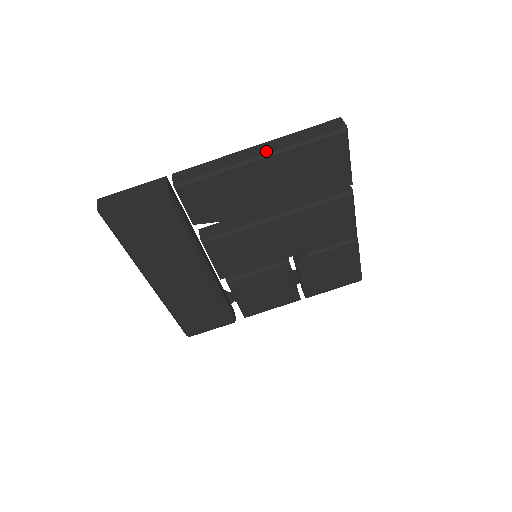
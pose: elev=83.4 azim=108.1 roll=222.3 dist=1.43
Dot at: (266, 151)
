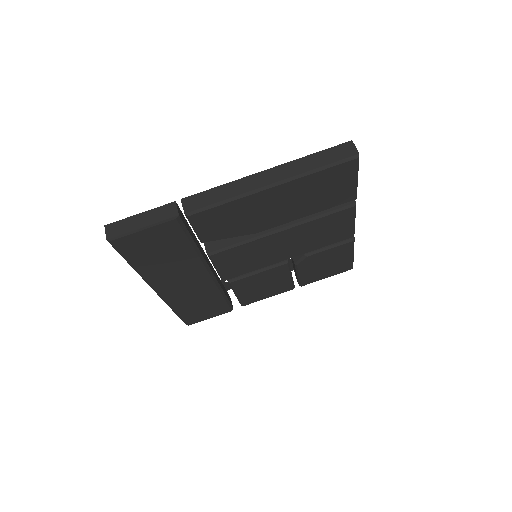
Dot at: (278, 178)
